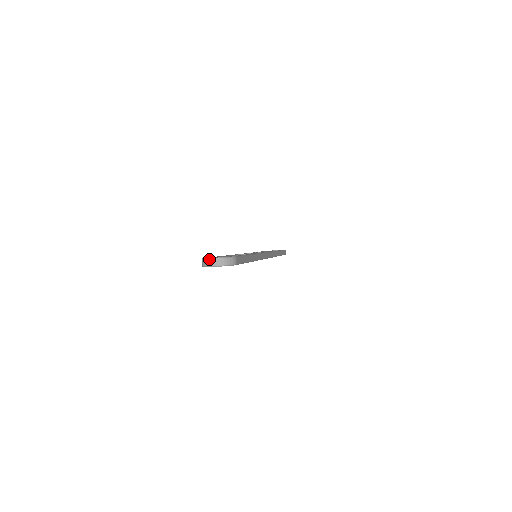
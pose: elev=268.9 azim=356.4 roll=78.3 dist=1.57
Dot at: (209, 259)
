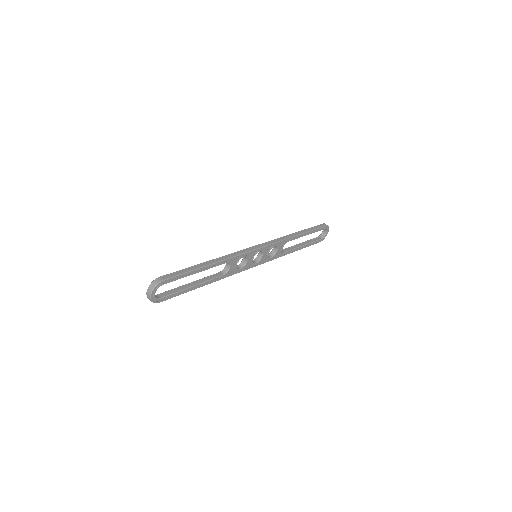
Dot at: occluded
